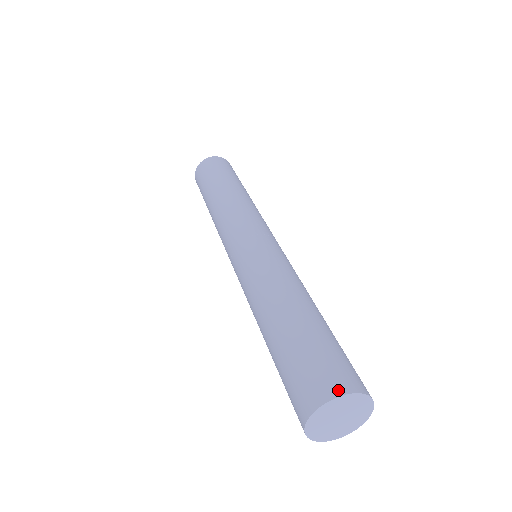
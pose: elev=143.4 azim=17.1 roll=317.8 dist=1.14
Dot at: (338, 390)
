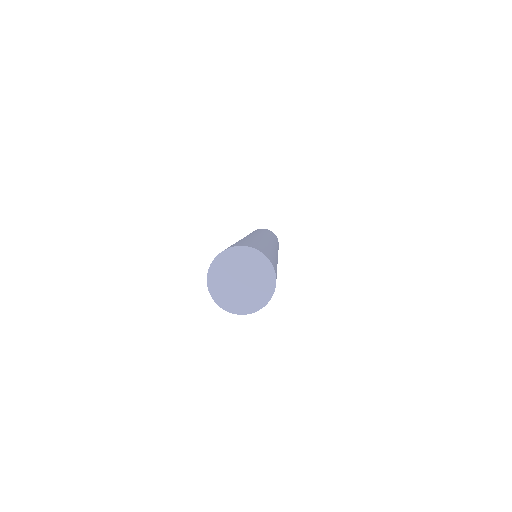
Dot at: (218, 254)
